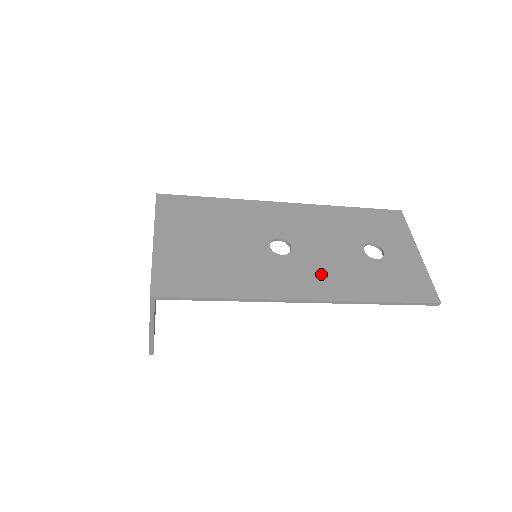
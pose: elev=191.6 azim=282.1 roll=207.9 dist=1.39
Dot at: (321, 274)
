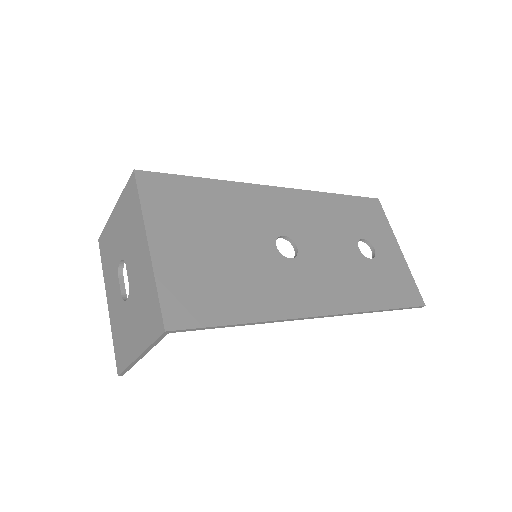
Dot at: (330, 281)
